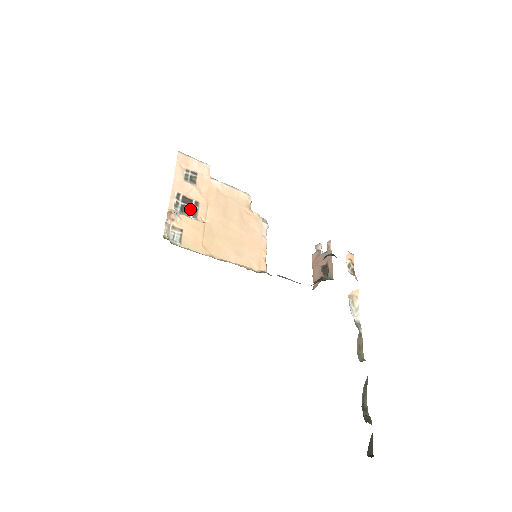
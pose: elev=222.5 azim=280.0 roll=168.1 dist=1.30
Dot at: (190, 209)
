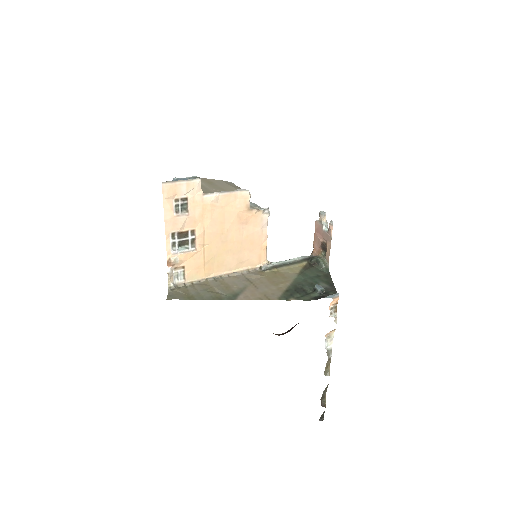
Dot at: (187, 241)
